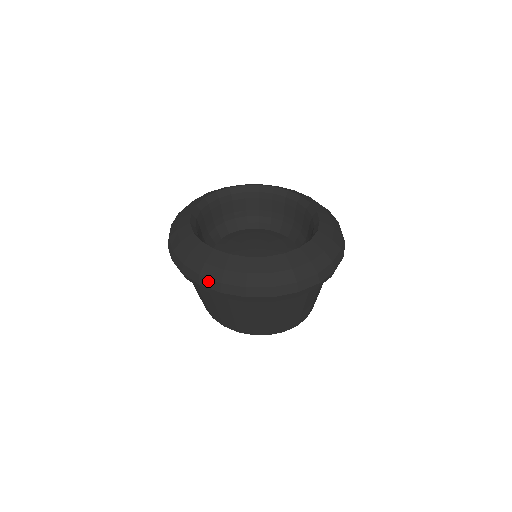
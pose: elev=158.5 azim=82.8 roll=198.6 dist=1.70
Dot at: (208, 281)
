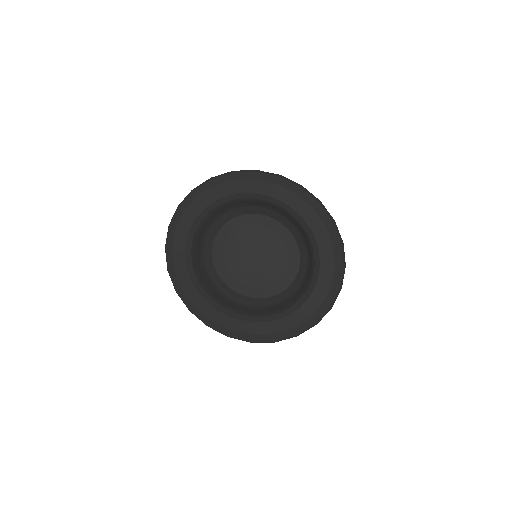
Dot at: (216, 330)
